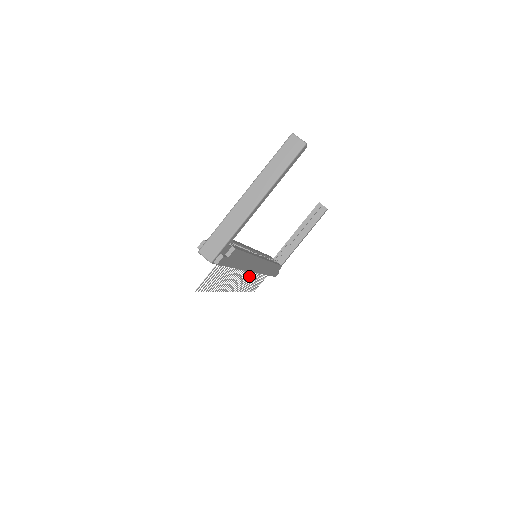
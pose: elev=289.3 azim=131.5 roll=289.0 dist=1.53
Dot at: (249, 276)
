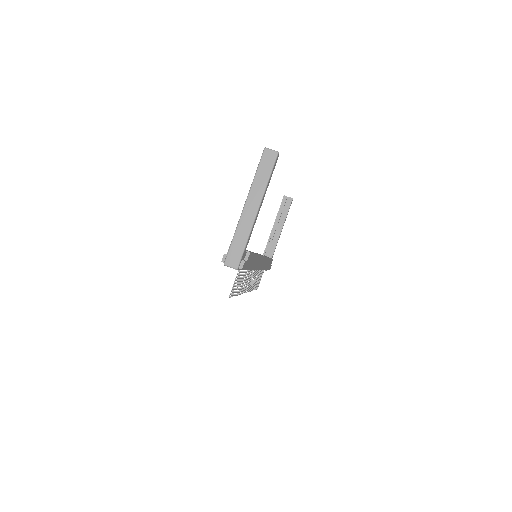
Dot at: (254, 275)
